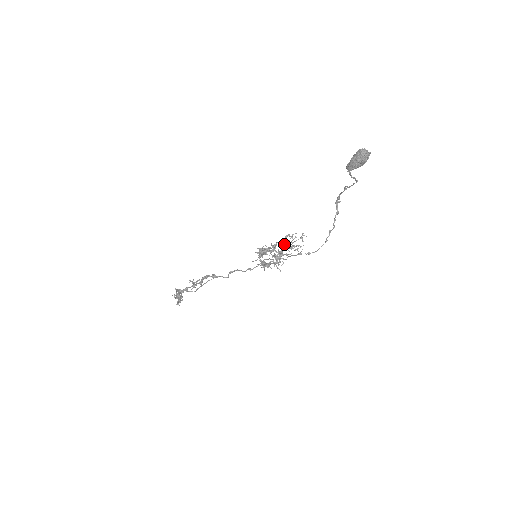
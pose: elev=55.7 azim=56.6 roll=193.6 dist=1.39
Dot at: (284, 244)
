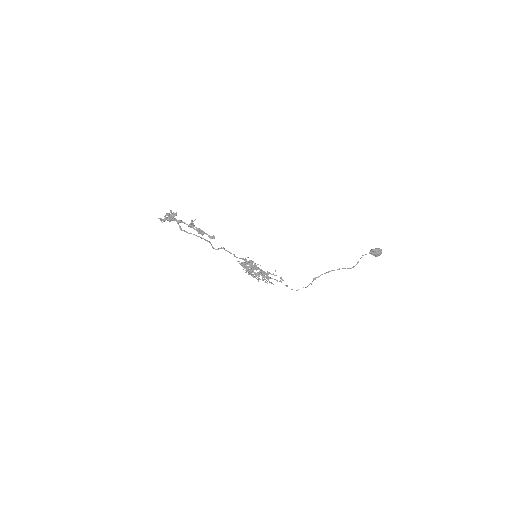
Dot at: occluded
